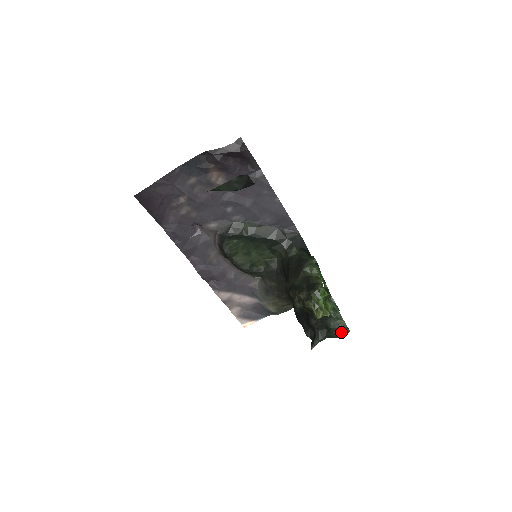
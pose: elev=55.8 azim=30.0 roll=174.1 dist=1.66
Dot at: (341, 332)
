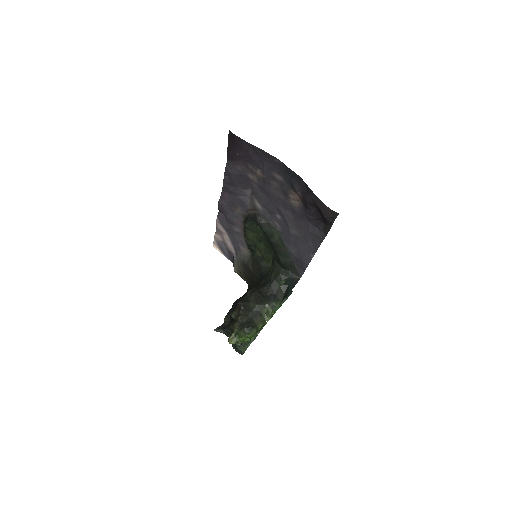
Dot at: (238, 350)
